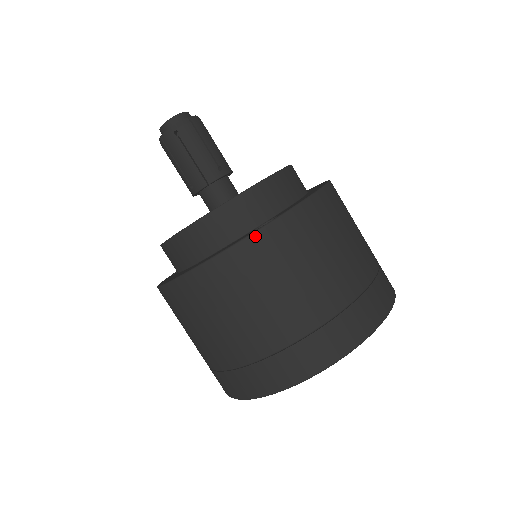
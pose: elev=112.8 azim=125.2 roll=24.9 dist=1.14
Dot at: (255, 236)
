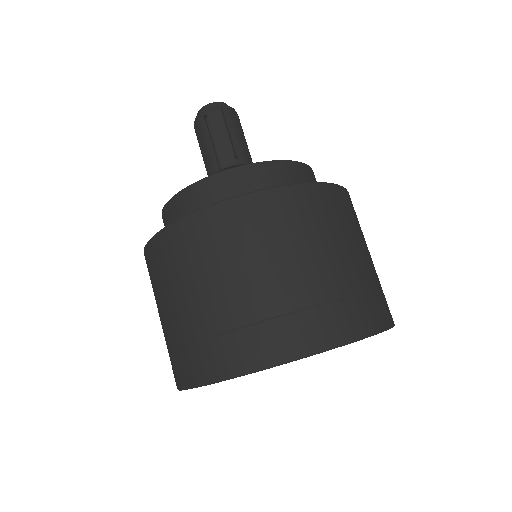
Dot at: (217, 207)
